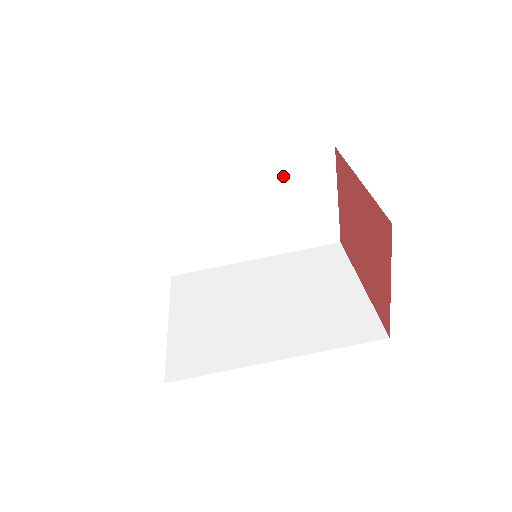
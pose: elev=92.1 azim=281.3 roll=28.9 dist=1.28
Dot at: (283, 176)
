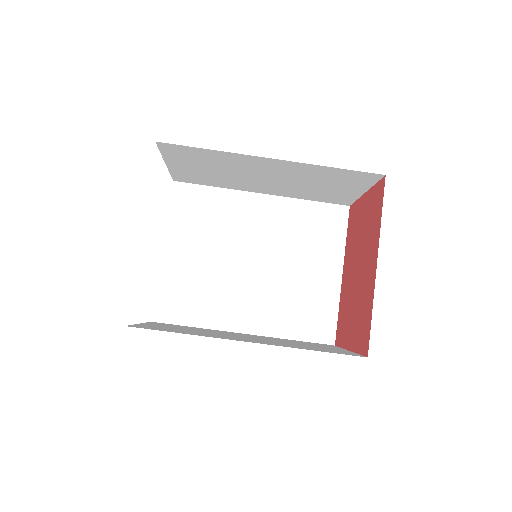
Dot at: (317, 173)
